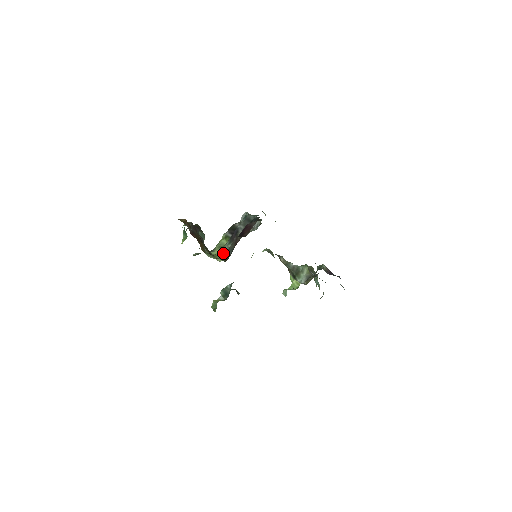
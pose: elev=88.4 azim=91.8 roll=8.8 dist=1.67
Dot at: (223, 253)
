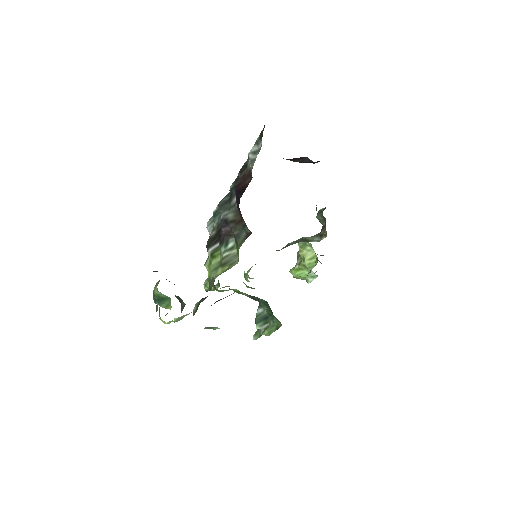
Dot at: (229, 262)
